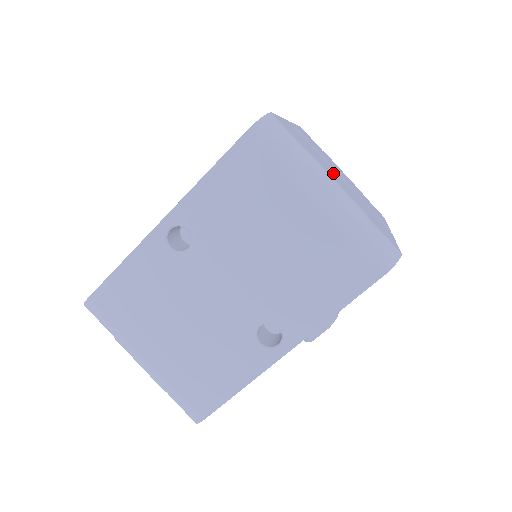
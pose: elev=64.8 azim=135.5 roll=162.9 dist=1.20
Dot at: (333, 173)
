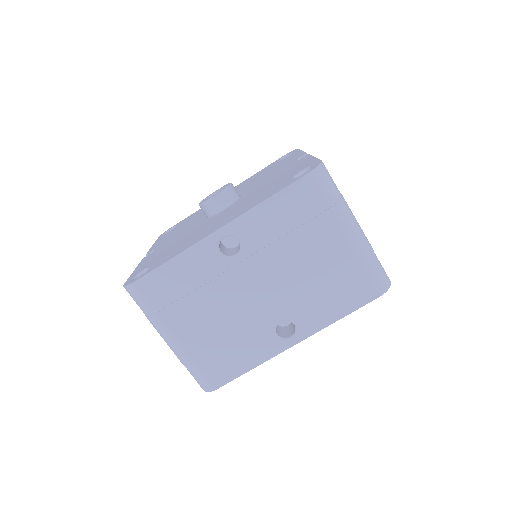
Dot at: occluded
